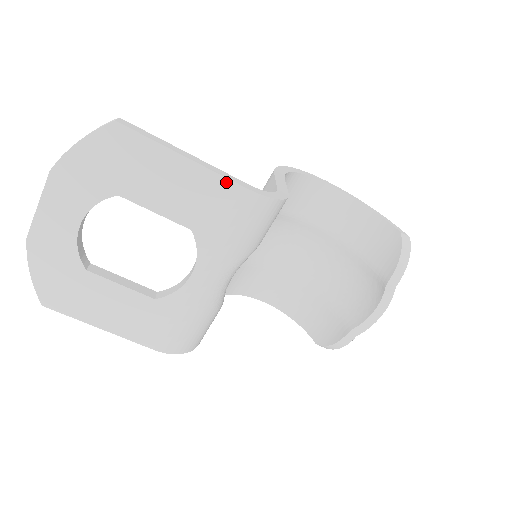
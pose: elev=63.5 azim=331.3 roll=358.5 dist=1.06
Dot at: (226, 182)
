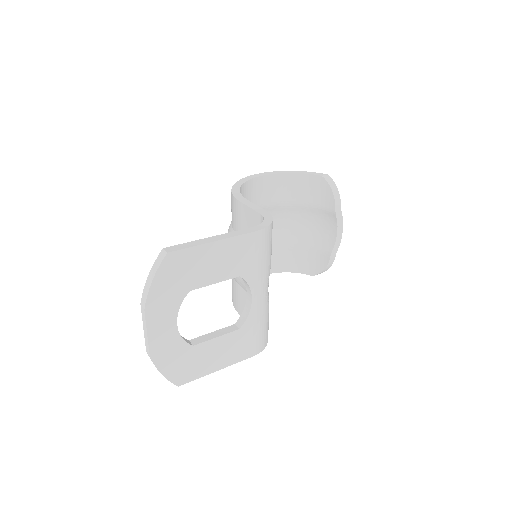
Dot at: (245, 237)
